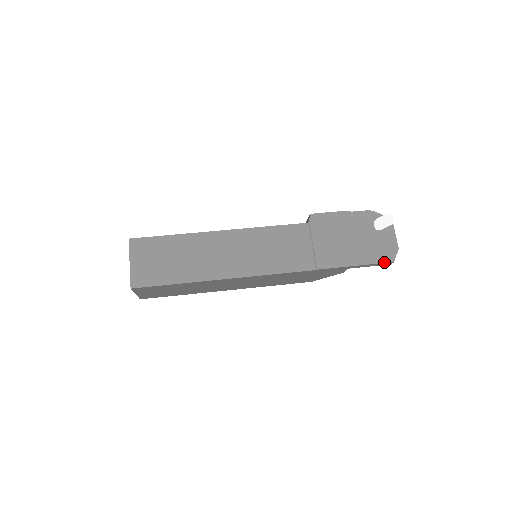
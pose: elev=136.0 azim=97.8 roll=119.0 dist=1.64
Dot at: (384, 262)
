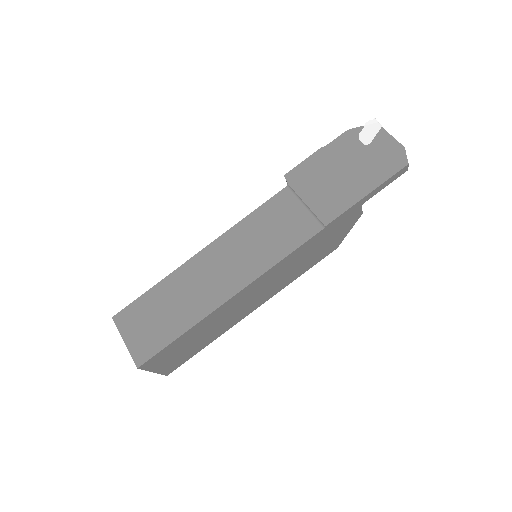
Dot at: (397, 171)
